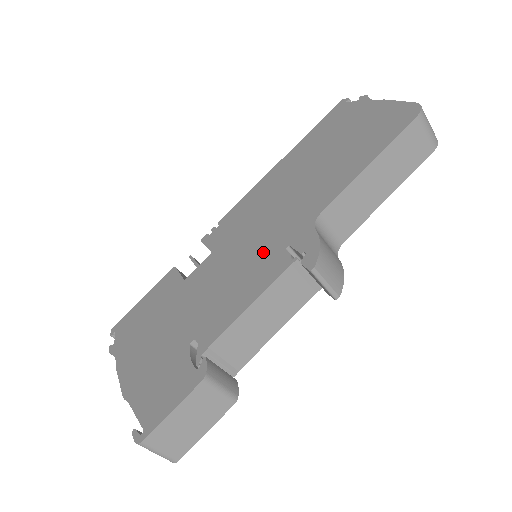
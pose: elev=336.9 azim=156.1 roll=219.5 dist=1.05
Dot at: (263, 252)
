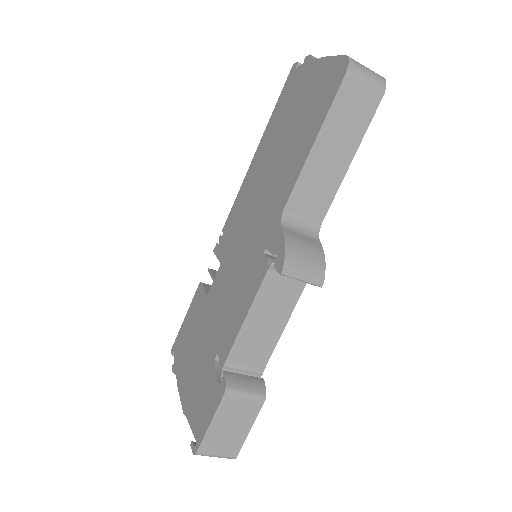
Dot at: (250, 258)
